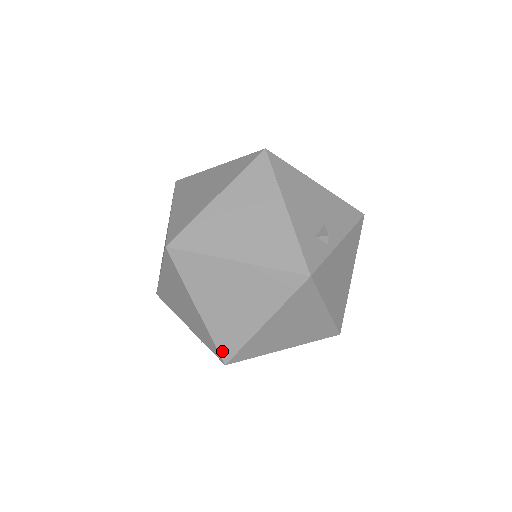
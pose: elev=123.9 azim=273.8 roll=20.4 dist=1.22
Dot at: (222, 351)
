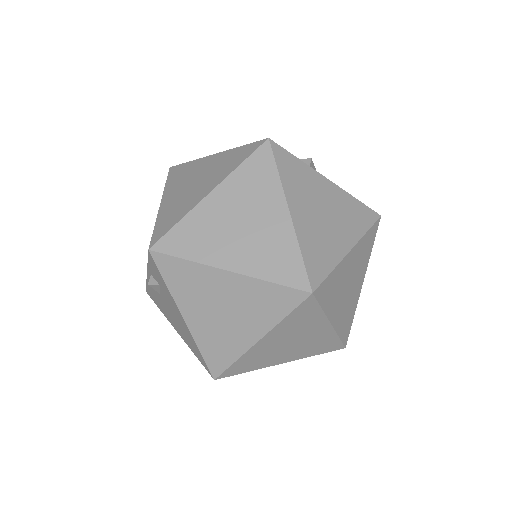
Dot at: (155, 235)
